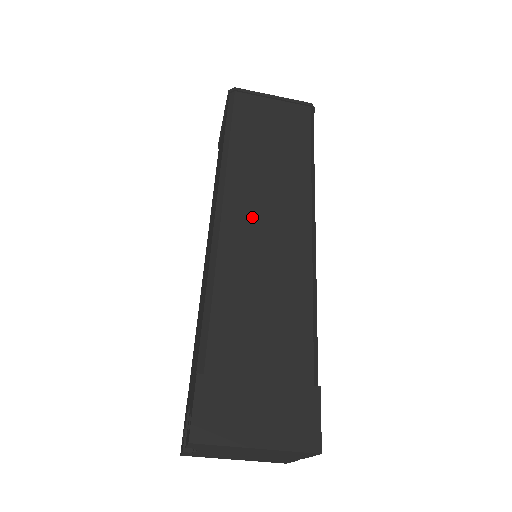
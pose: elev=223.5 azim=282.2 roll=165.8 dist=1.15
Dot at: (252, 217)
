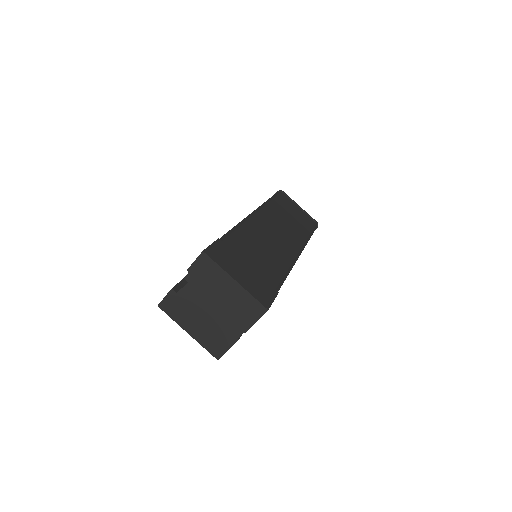
Dot at: (271, 225)
